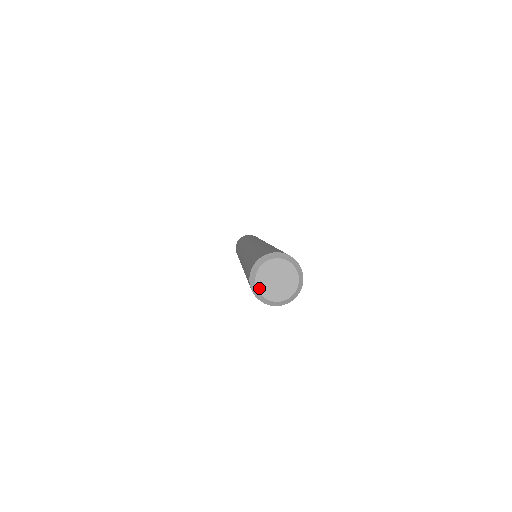
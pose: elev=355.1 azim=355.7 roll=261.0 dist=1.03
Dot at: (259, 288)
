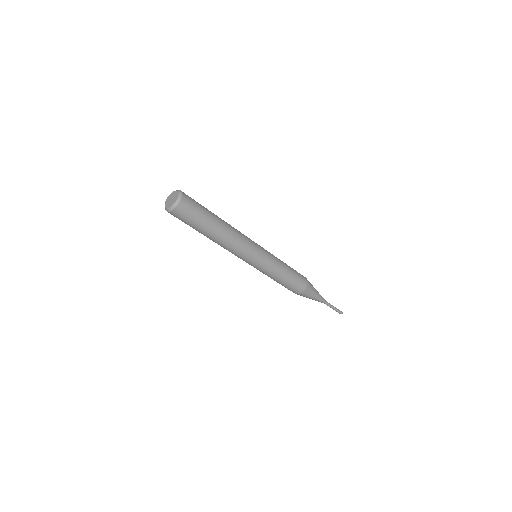
Dot at: (168, 207)
